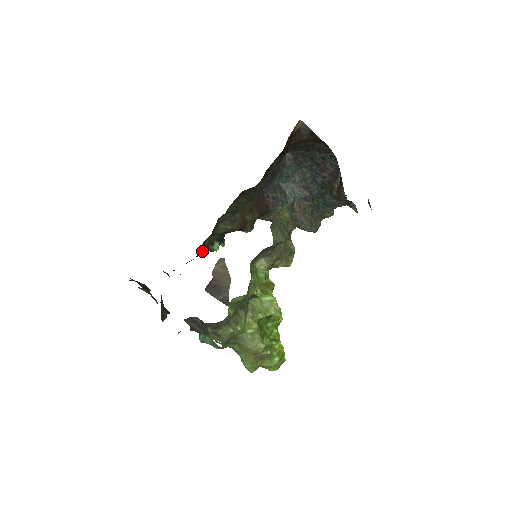
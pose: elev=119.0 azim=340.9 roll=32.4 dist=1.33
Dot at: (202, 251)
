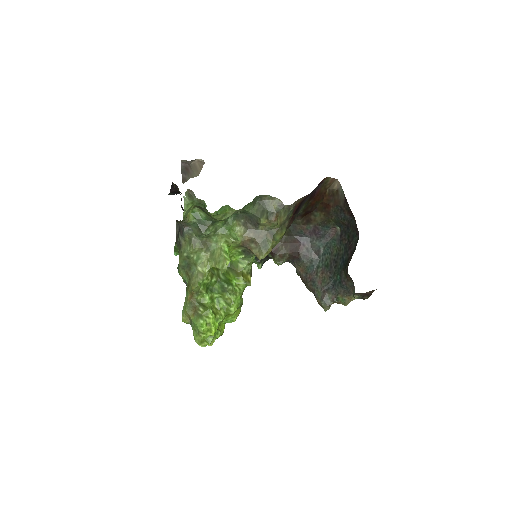
Dot at: occluded
